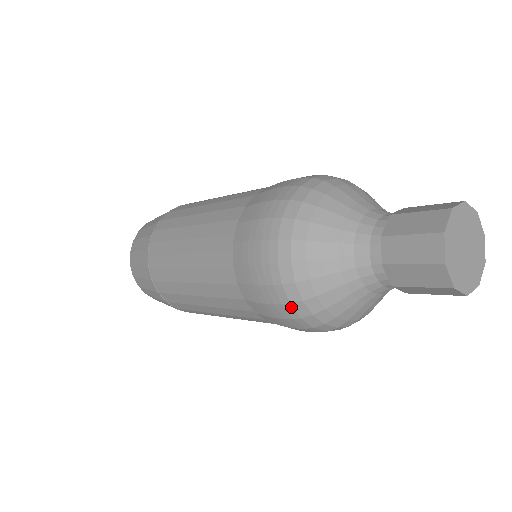
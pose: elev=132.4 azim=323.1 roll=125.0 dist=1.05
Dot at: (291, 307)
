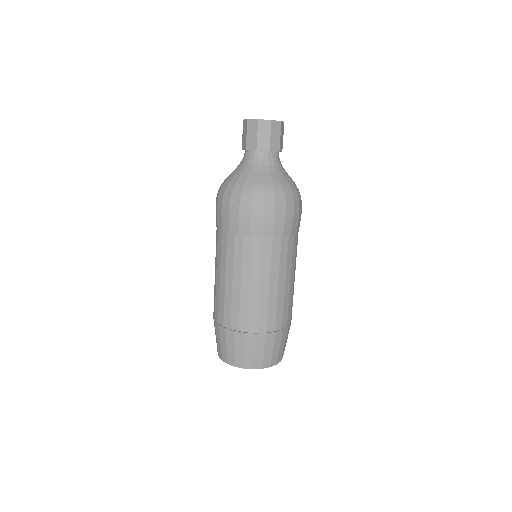
Dot at: (220, 195)
